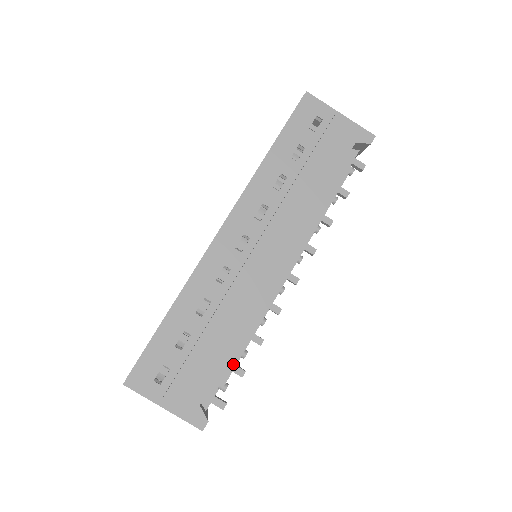
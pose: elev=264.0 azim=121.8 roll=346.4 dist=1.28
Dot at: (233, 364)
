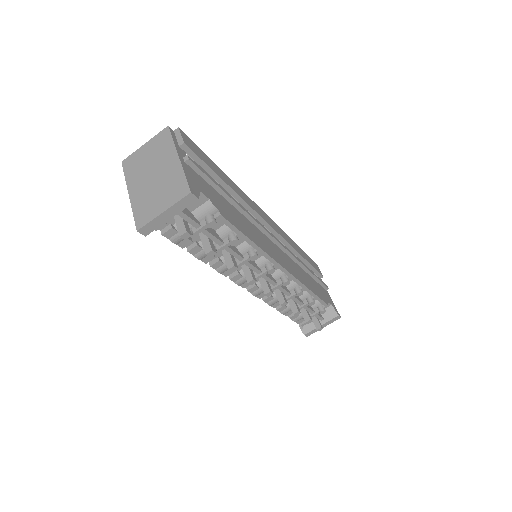
Dot at: (234, 224)
